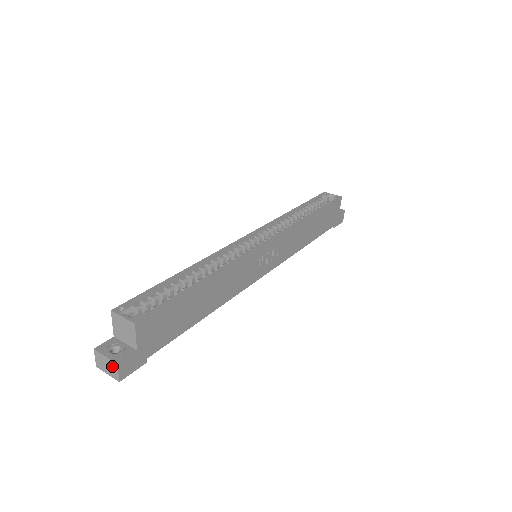
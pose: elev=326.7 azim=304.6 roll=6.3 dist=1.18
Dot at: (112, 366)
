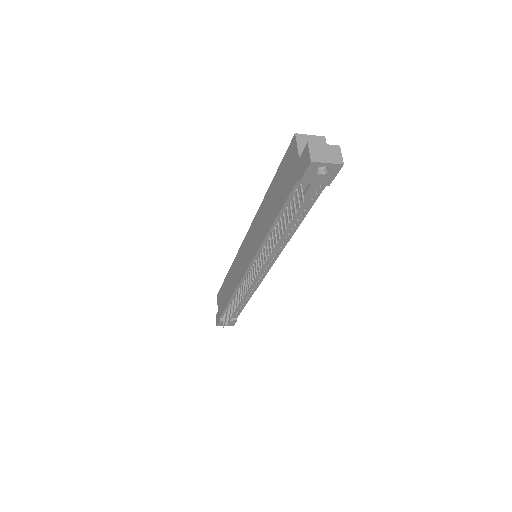
Dot at: (333, 151)
